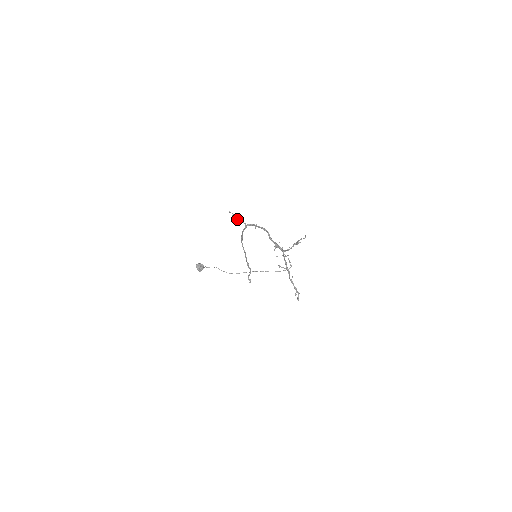
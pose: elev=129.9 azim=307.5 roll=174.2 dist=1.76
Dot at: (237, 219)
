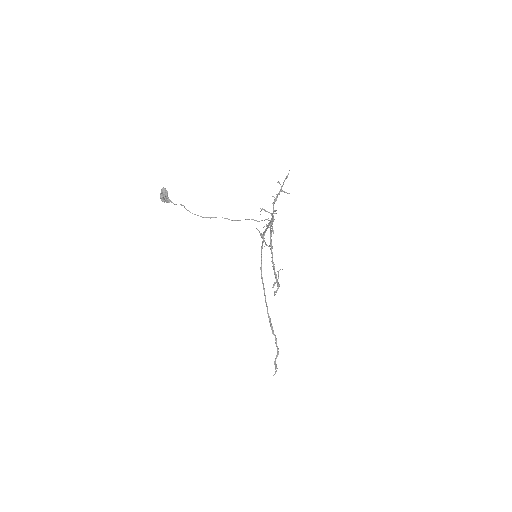
Dot at: (261, 234)
